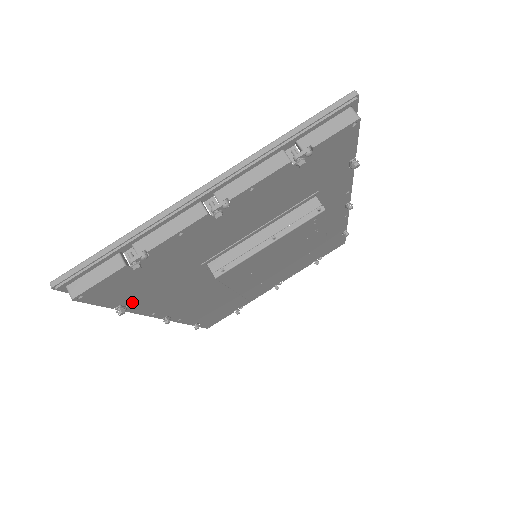
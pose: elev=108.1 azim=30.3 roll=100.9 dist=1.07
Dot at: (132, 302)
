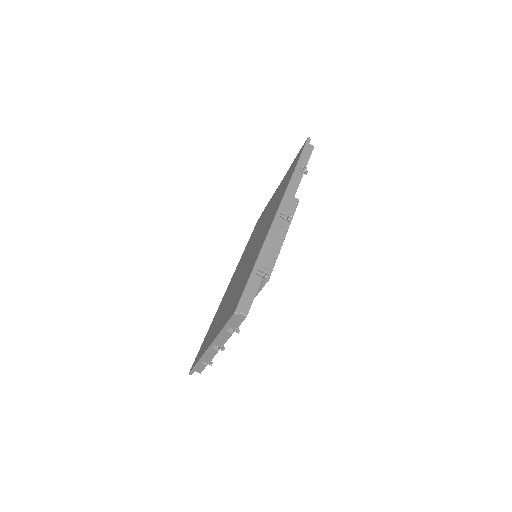
Dot at: occluded
